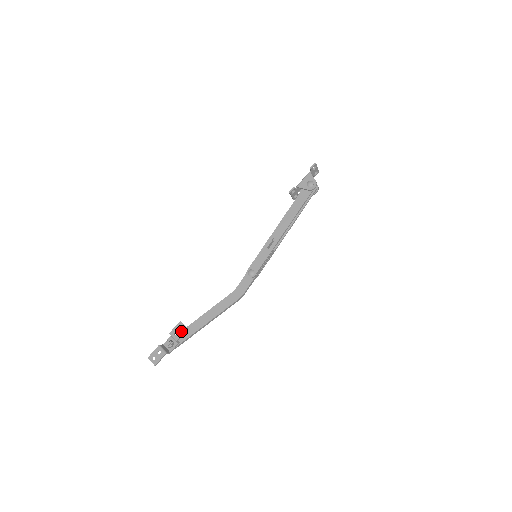
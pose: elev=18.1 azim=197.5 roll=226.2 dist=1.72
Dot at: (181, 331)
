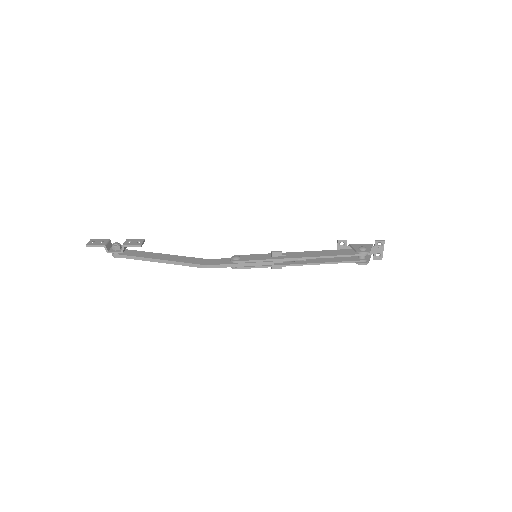
Dot at: (135, 243)
